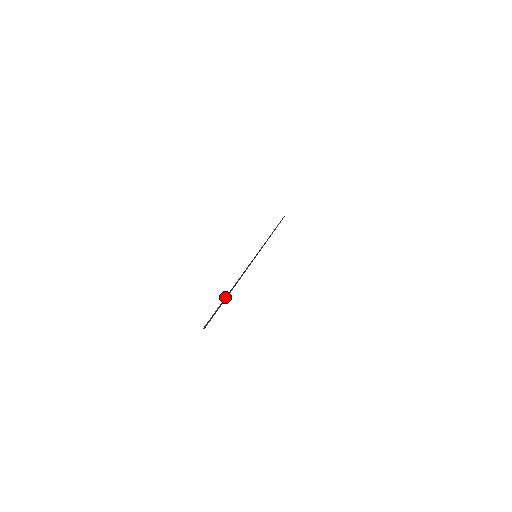
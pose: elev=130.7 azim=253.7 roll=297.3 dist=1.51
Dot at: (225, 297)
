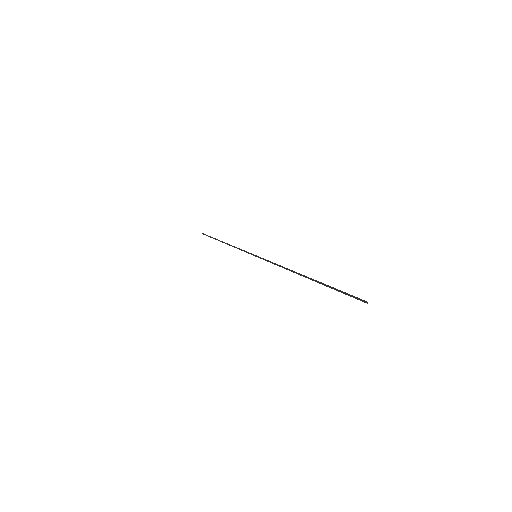
Dot at: (317, 282)
